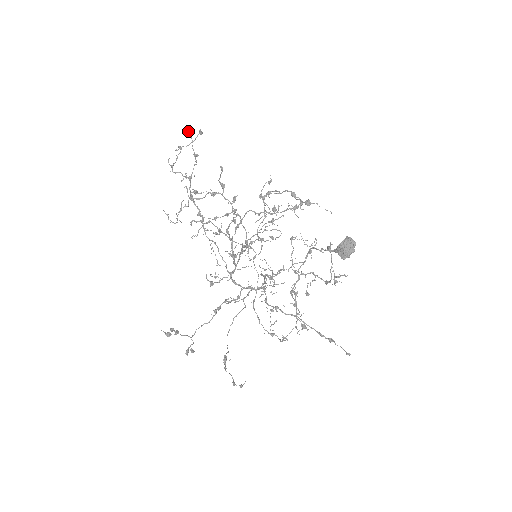
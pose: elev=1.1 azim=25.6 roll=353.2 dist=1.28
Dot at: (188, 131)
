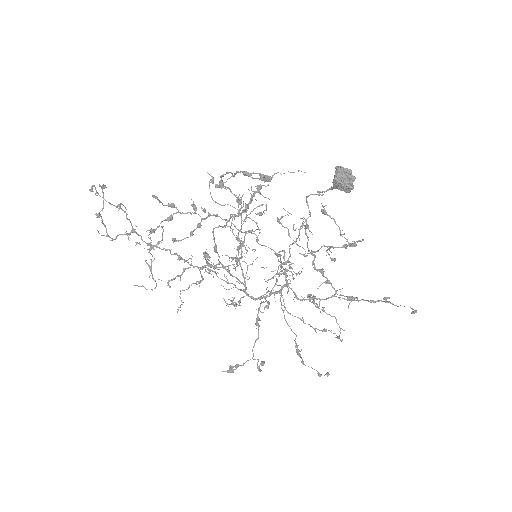
Dot at: (91, 190)
